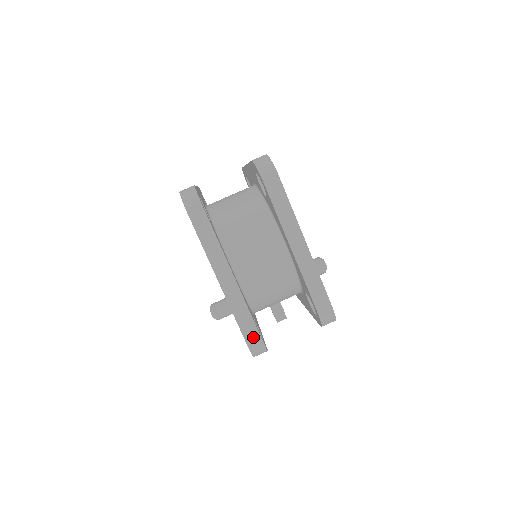
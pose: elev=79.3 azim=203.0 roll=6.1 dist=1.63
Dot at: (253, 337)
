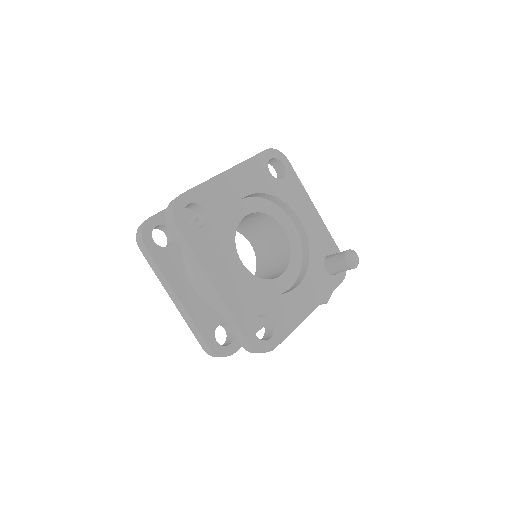
Dot at: (205, 346)
